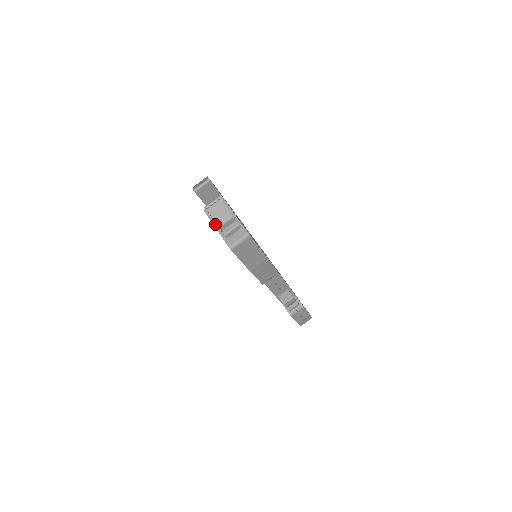
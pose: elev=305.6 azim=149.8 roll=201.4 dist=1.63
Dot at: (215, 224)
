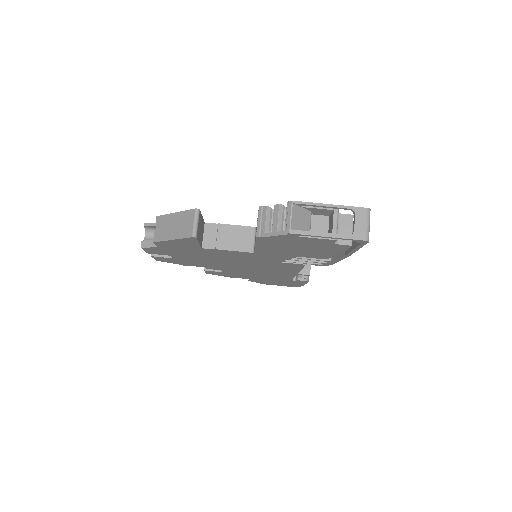
Dot at: (321, 234)
